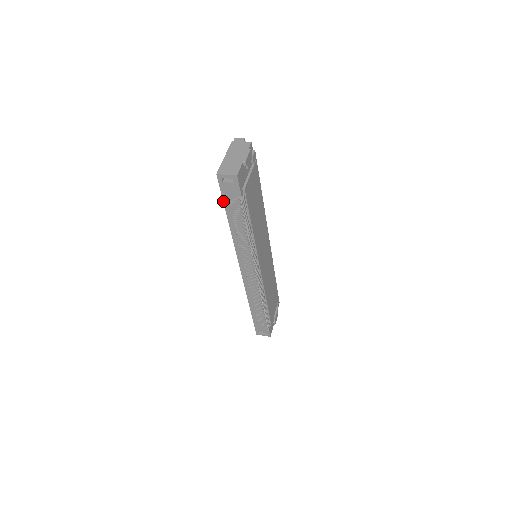
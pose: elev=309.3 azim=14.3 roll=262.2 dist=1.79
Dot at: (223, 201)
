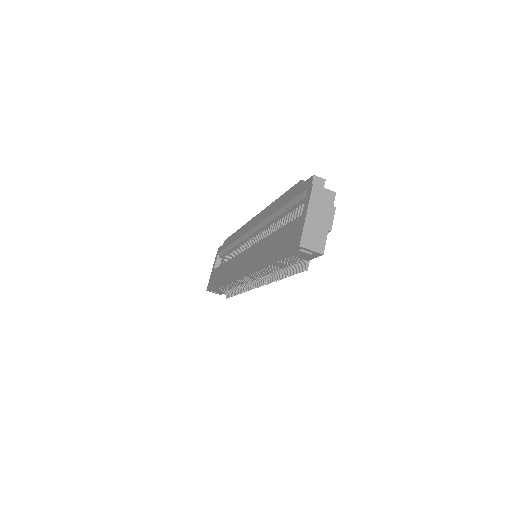
Dot at: (281, 255)
